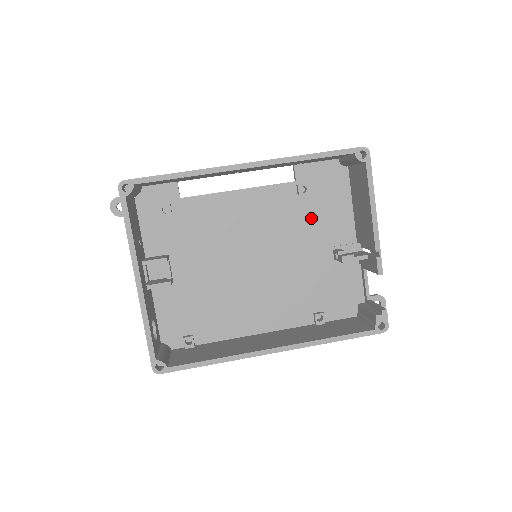
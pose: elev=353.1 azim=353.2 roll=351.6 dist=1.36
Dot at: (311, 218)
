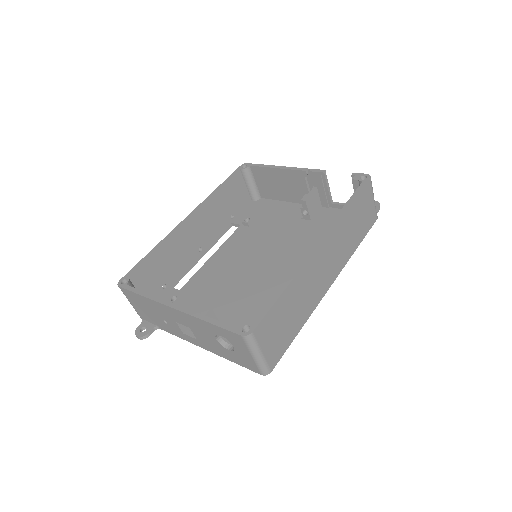
Dot at: (270, 224)
